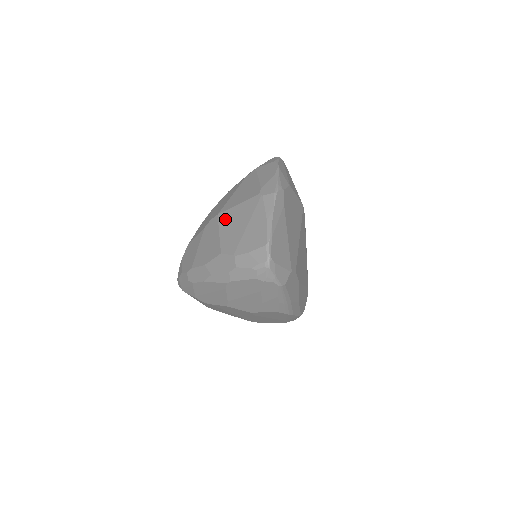
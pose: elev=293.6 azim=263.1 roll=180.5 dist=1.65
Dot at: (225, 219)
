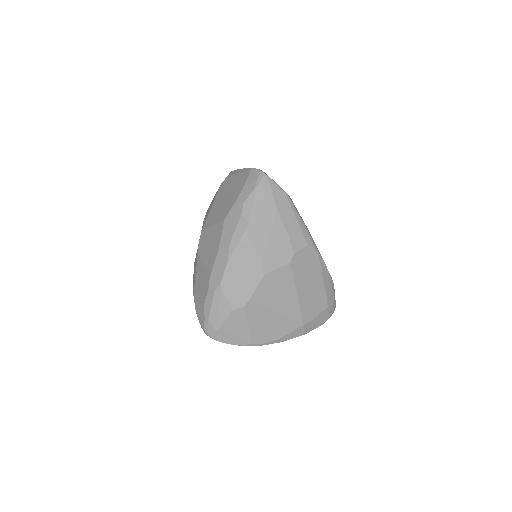
Dot at: (209, 220)
